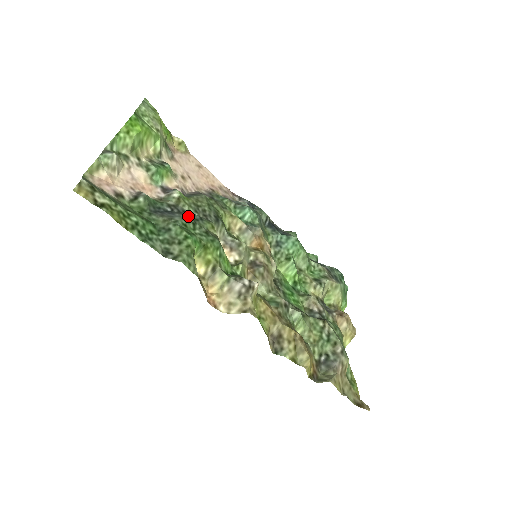
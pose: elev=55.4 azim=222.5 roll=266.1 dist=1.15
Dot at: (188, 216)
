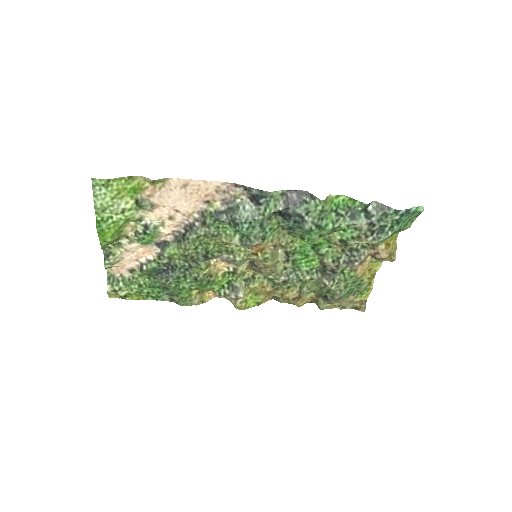
Dot at: (178, 273)
